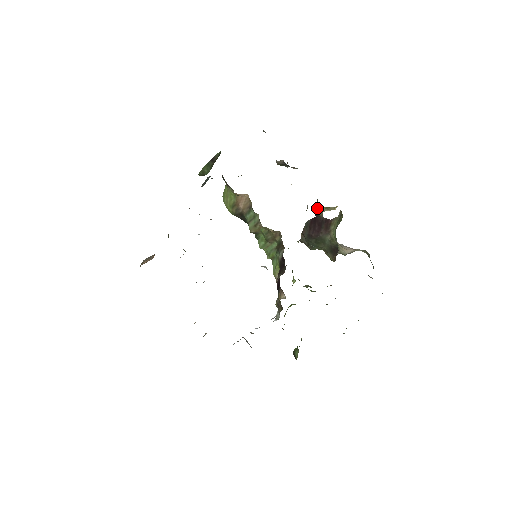
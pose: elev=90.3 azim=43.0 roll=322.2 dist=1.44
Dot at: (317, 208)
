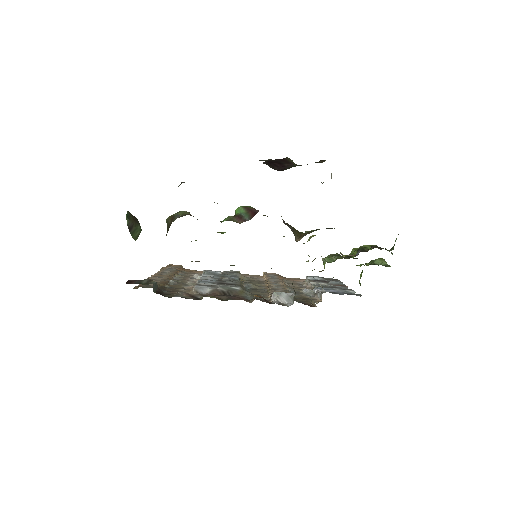
Dot at: occluded
